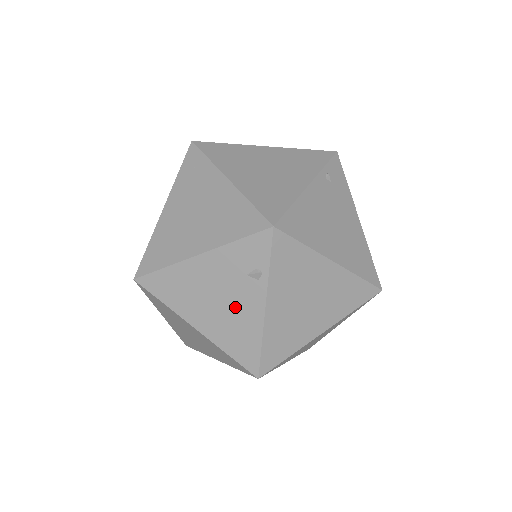
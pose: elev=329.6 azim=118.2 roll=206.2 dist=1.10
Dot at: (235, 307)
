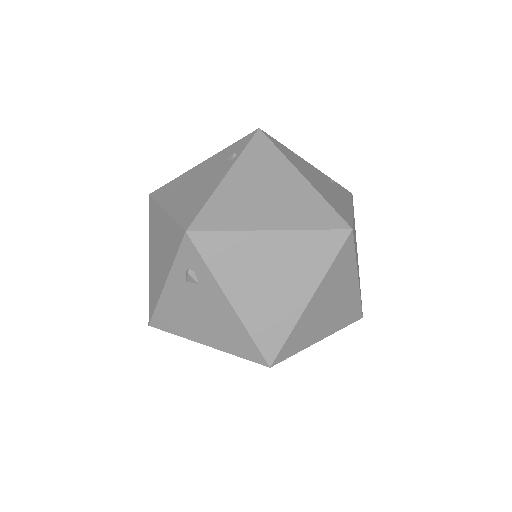
Dot at: (204, 183)
